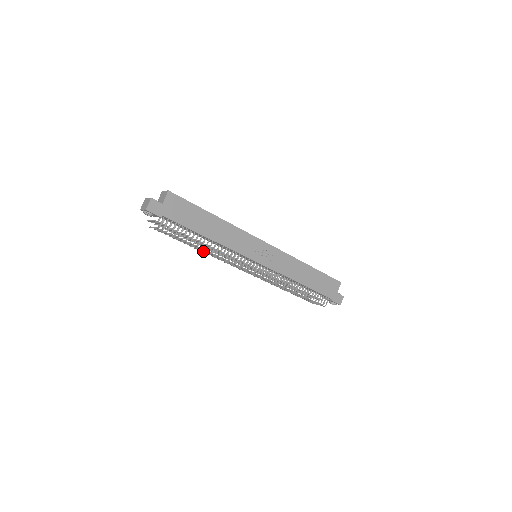
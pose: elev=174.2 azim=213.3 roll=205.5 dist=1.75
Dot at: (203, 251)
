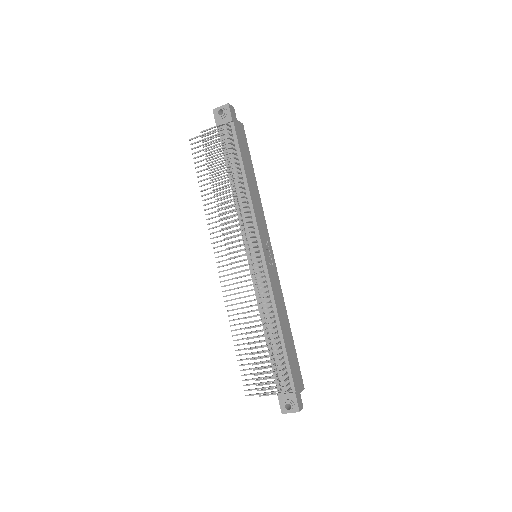
Dot at: (221, 197)
